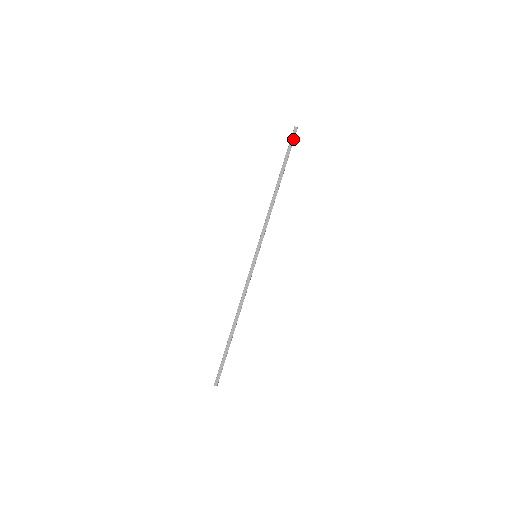
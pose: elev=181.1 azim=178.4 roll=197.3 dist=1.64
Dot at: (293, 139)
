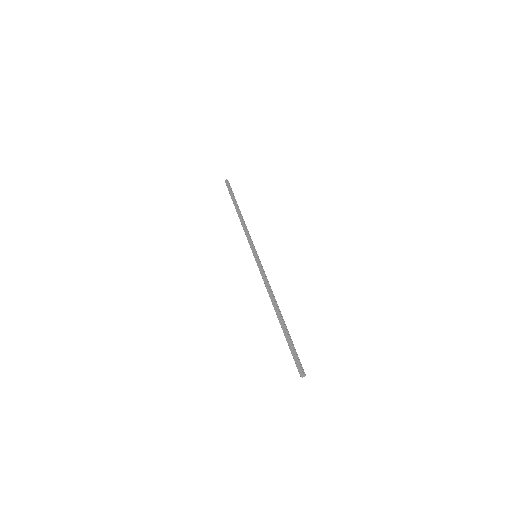
Dot at: (228, 185)
